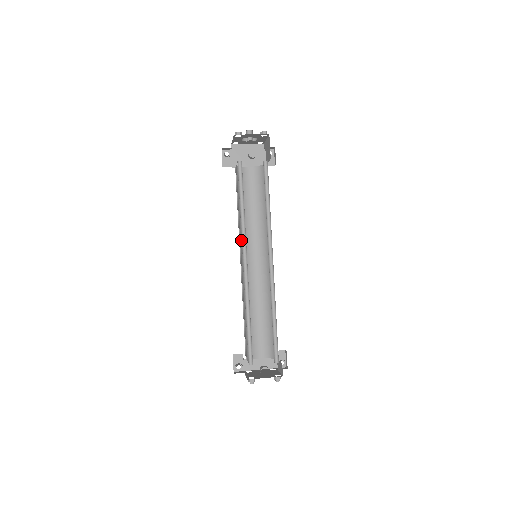
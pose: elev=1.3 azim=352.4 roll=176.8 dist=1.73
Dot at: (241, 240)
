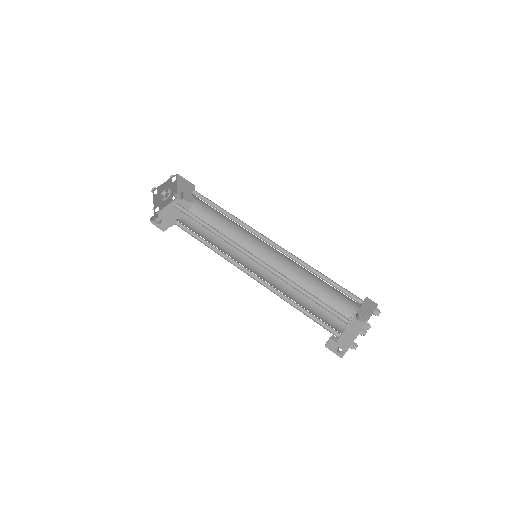
Dot at: occluded
